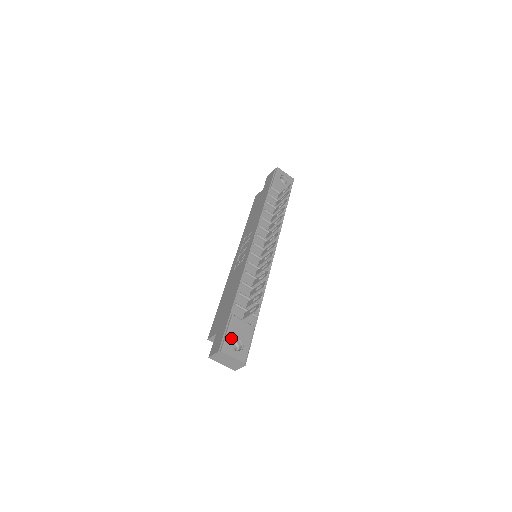
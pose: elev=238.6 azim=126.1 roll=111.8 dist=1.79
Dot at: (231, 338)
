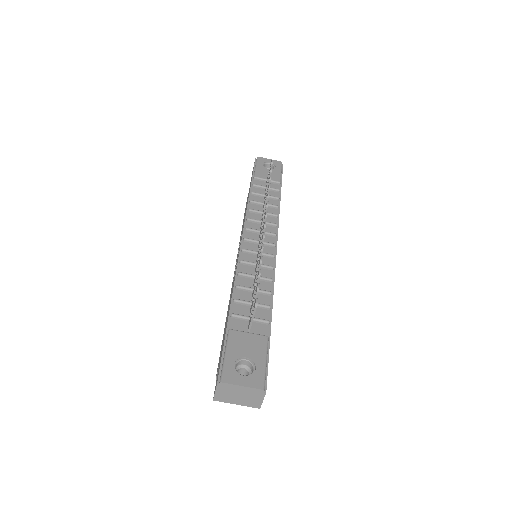
Dot at: (233, 360)
